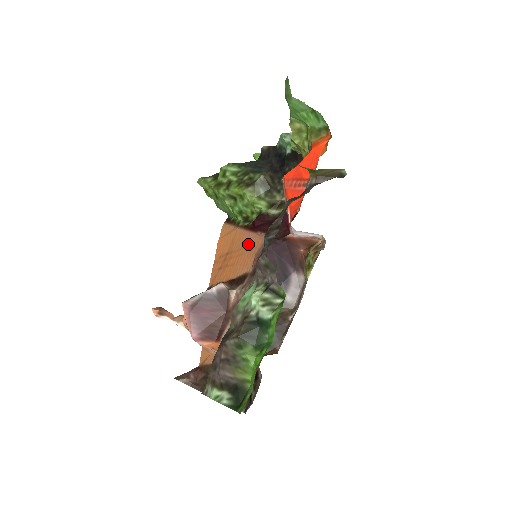
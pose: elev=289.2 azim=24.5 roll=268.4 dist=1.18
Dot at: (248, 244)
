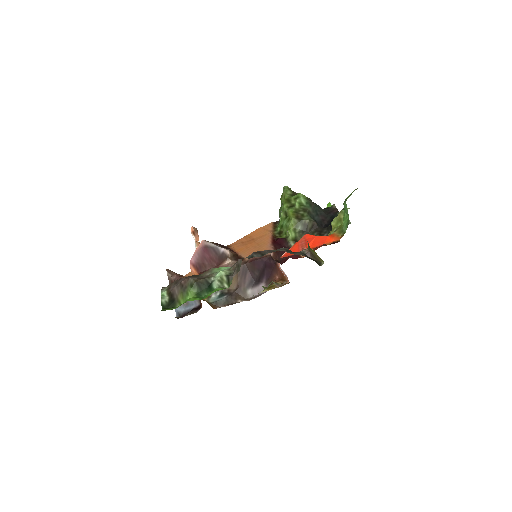
Dot at: (263, 246)
